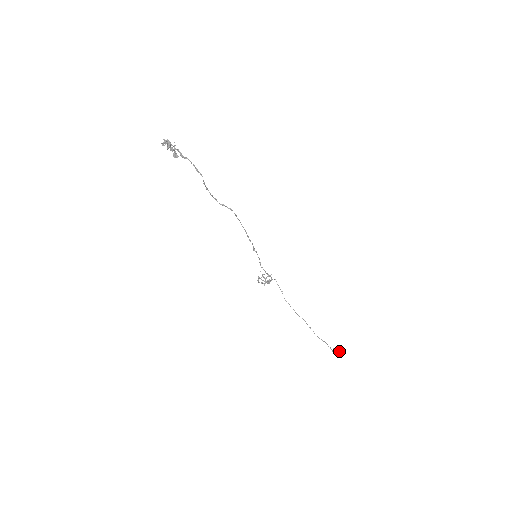
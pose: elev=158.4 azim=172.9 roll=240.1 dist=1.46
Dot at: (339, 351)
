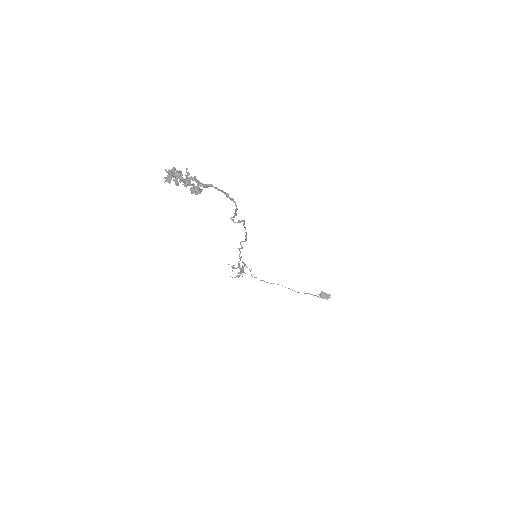
Dot at: (327, 294)
